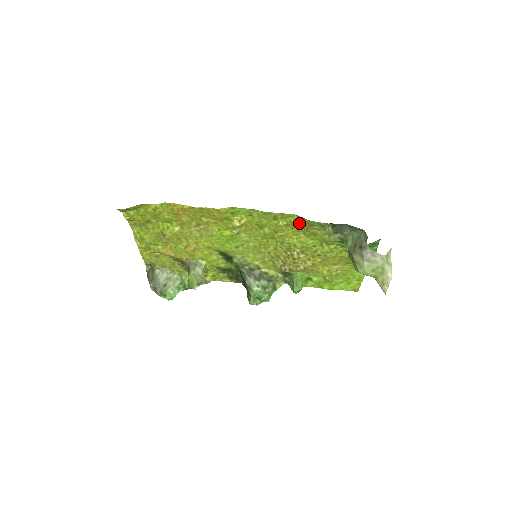
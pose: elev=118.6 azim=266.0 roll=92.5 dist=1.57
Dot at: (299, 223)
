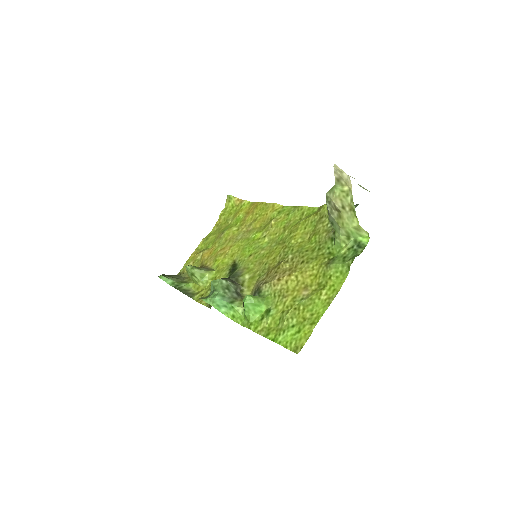
Dot at: (314, 216)
